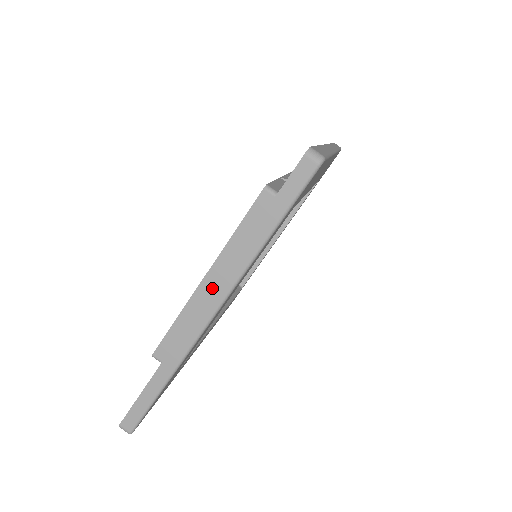
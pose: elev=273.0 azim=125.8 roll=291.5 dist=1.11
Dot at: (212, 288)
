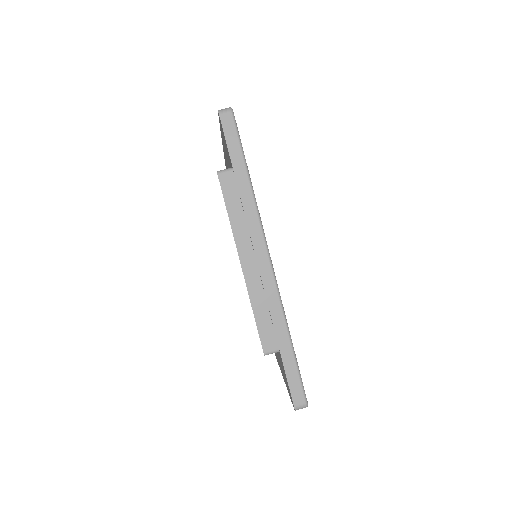
Dot at: occluded
